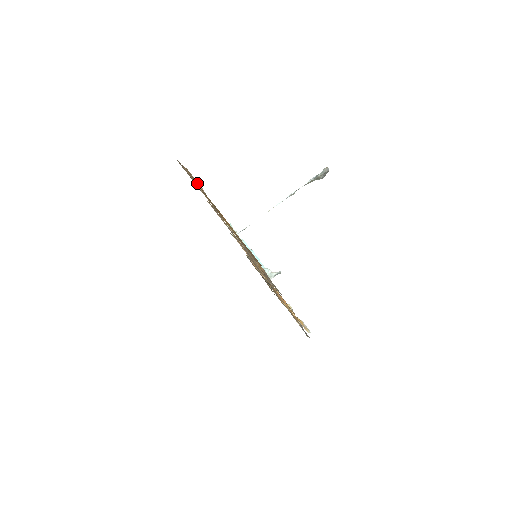
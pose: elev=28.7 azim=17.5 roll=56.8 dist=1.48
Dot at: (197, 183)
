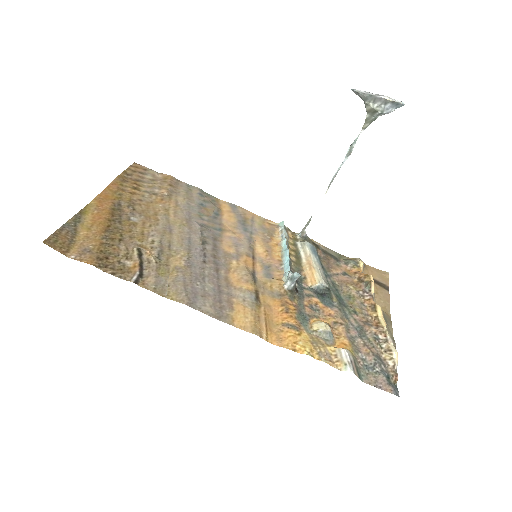
Dot at: (167, 187)
